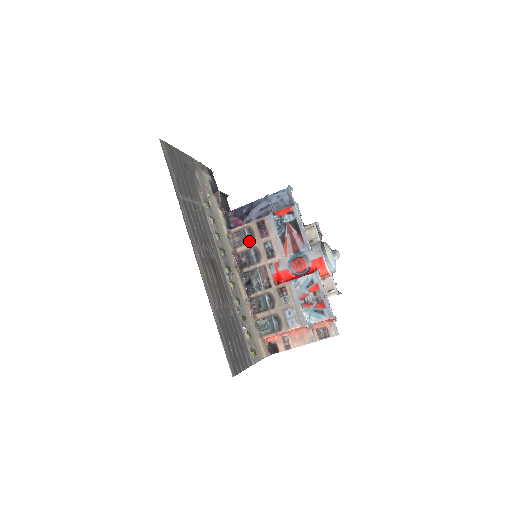
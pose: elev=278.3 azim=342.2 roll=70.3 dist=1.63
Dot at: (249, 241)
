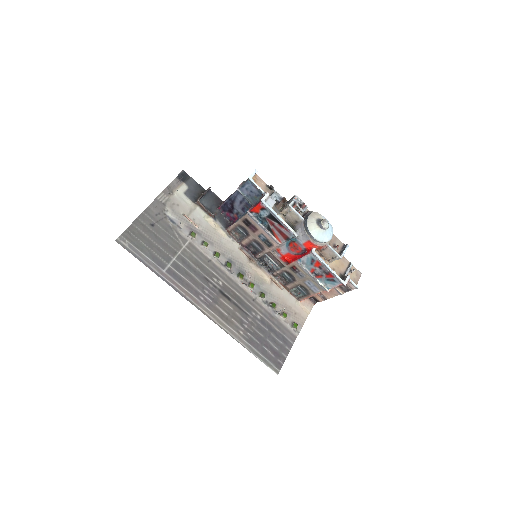
Dot at: (246, 236)
